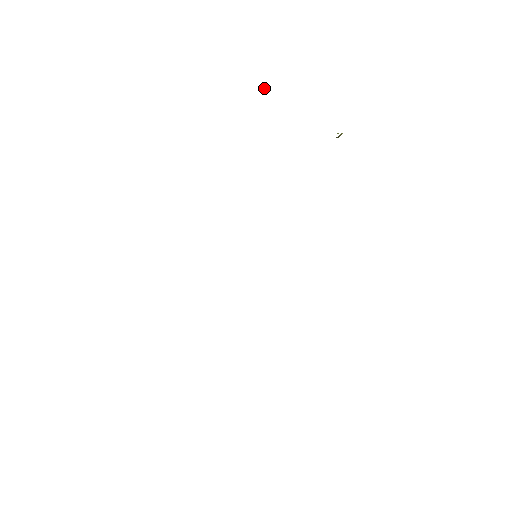
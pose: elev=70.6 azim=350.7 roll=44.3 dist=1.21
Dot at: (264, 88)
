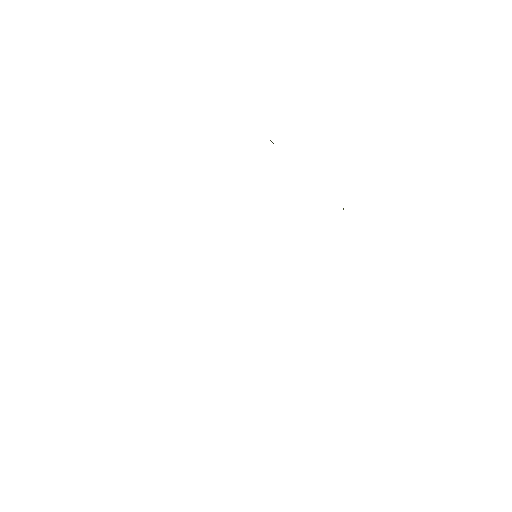
Dot at: occluded
